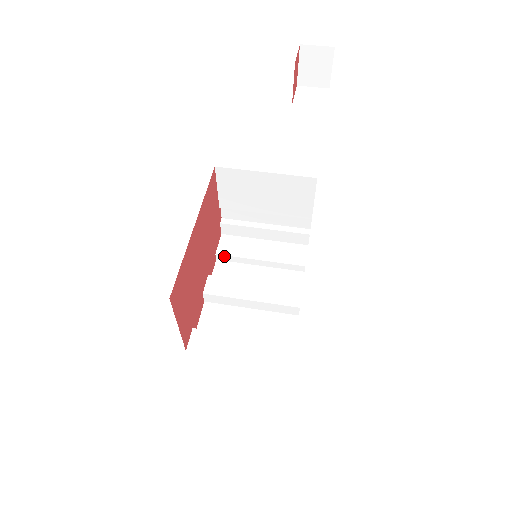
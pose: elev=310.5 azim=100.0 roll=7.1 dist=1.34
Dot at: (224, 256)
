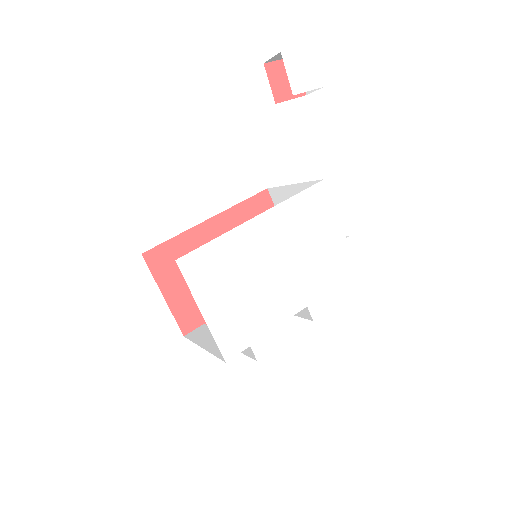
Dot at: occluded
